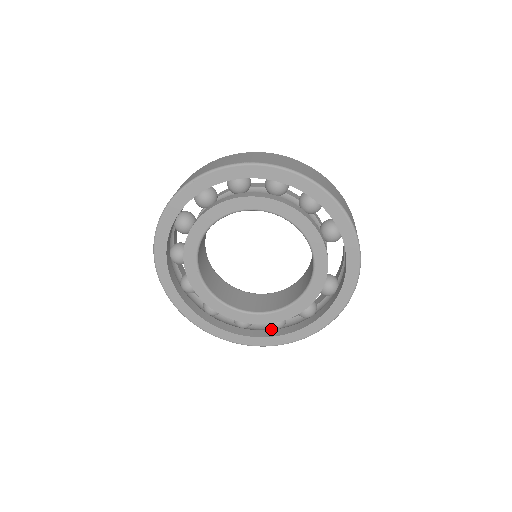
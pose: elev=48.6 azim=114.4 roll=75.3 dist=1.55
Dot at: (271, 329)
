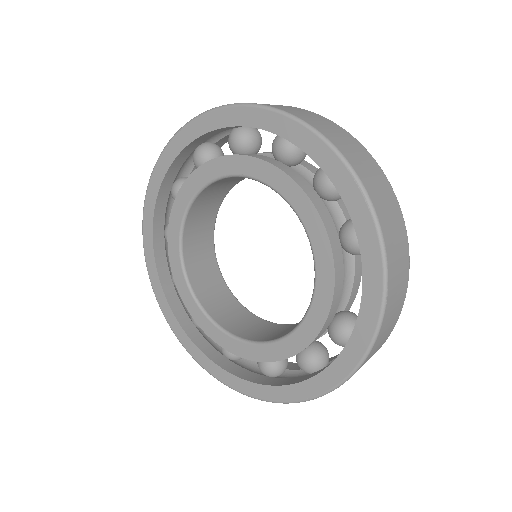
Dot at: (263, 374)
